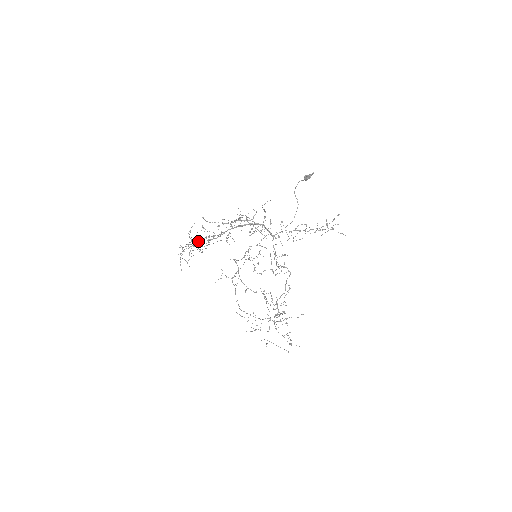
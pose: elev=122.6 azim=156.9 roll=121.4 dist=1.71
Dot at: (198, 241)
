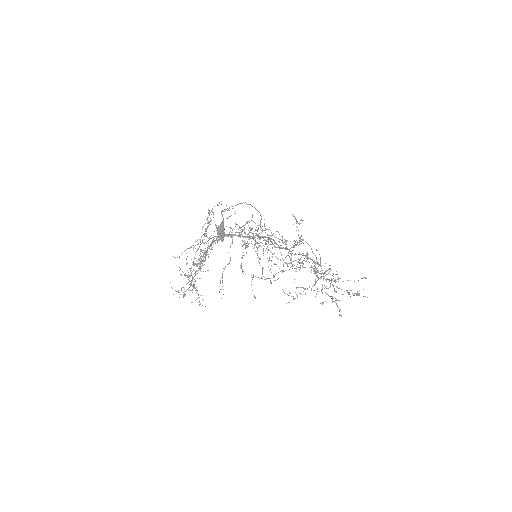
Dot at: (192, 271)
